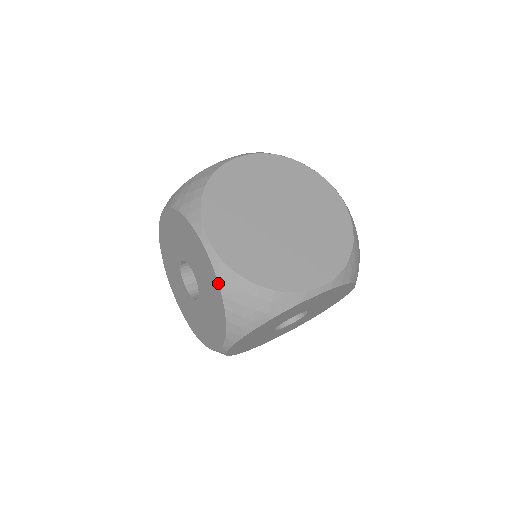
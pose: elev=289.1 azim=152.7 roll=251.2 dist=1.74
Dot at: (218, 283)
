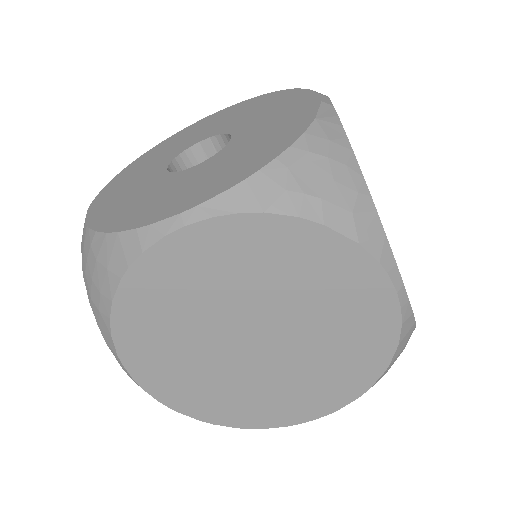
Dot at: occluded
